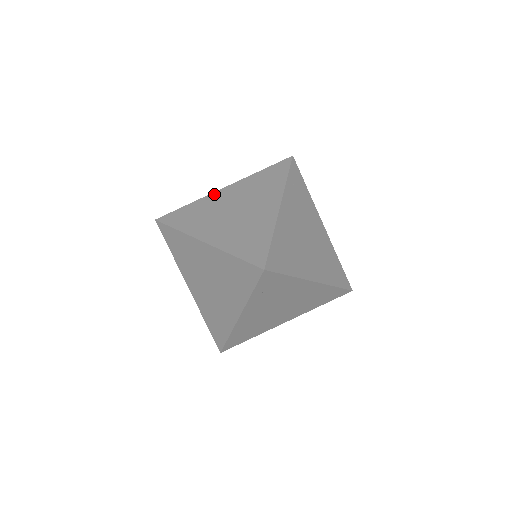
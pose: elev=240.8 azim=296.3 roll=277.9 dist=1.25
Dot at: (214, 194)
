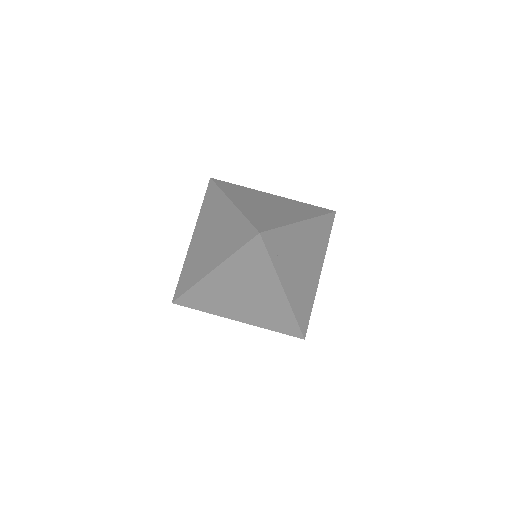
Dot at: (190, 248)
